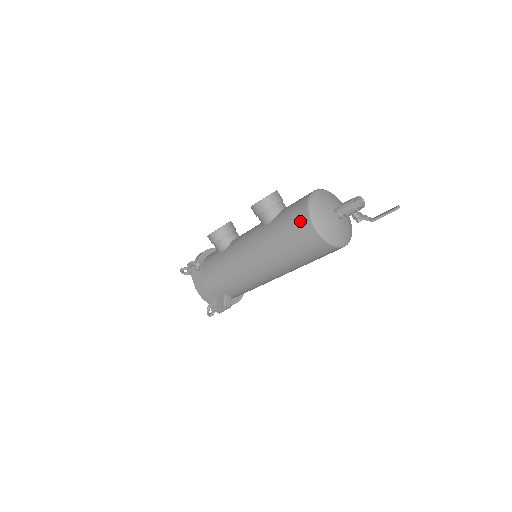
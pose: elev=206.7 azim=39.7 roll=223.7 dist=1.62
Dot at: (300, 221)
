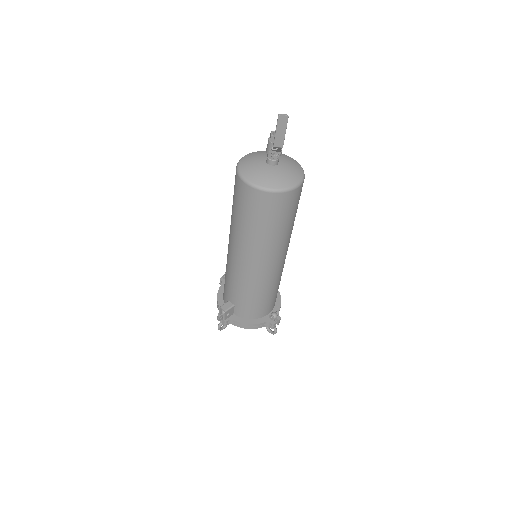
Dot at: occluded
